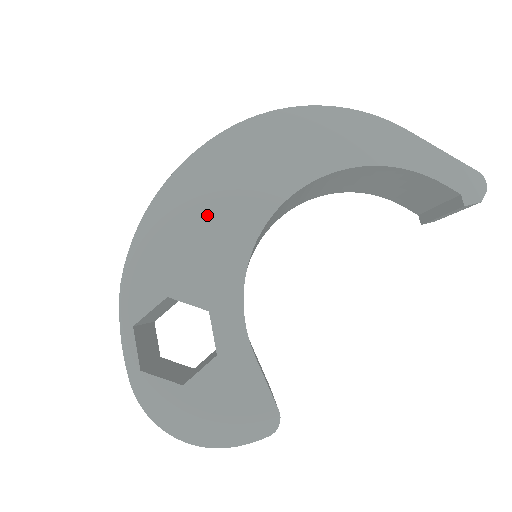
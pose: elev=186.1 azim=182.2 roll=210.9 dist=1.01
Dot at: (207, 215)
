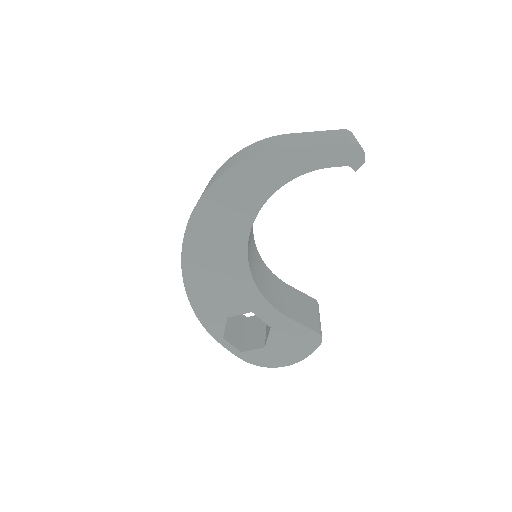
Dot at: (215, 271)
